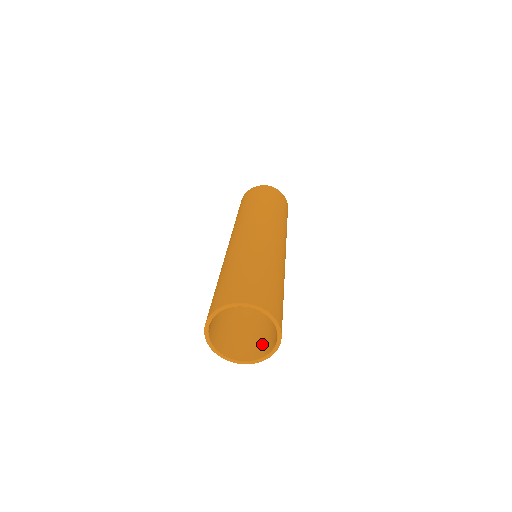
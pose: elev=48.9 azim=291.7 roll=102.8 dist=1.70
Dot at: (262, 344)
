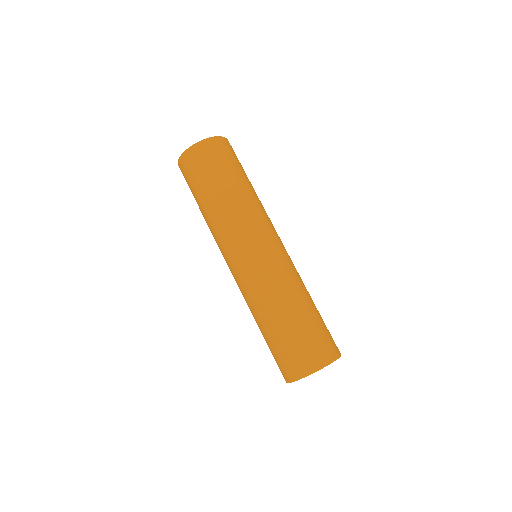
Dot at: occluded
